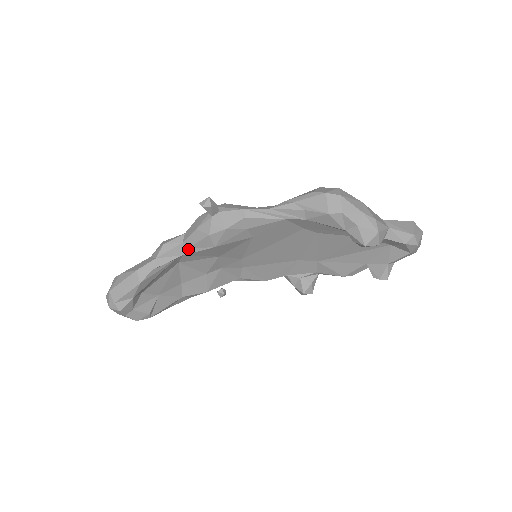
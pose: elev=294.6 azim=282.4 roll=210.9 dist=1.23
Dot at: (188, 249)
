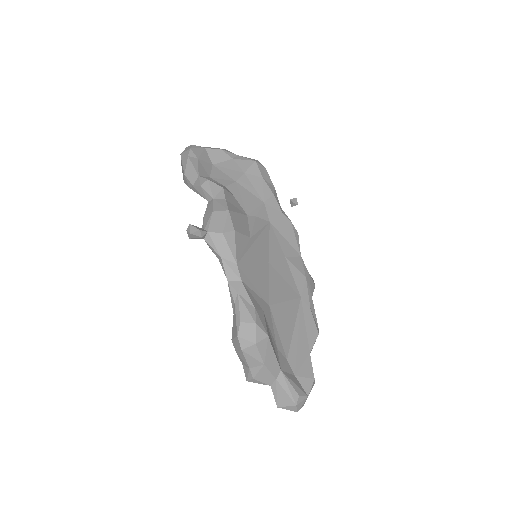
Dot at: occluded
